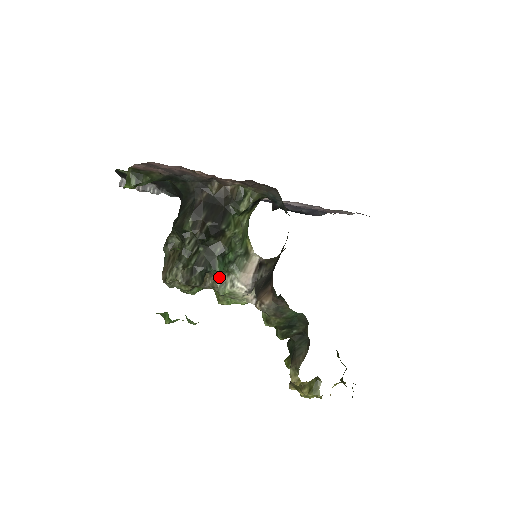
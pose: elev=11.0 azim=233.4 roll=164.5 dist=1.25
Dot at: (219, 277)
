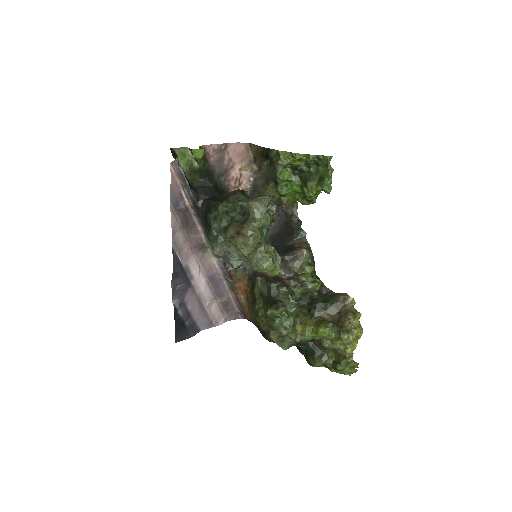
Dot at: occluded
